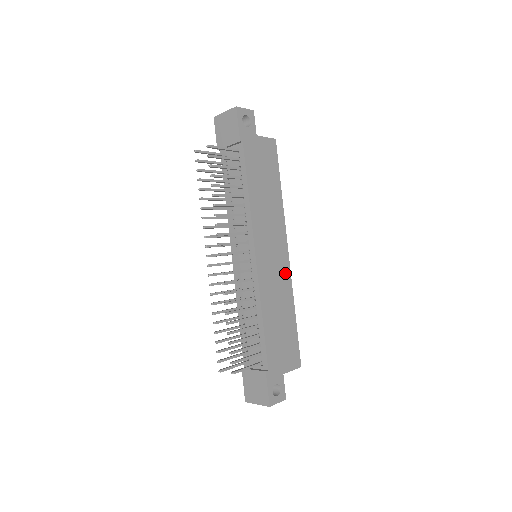
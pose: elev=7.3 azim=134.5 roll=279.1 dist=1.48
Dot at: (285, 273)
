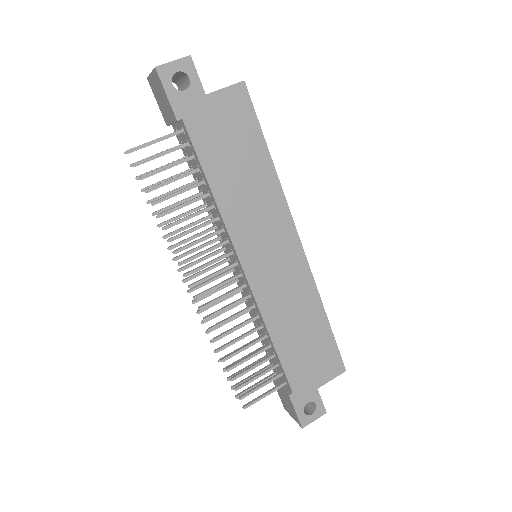
Dot at: (299, 271)
